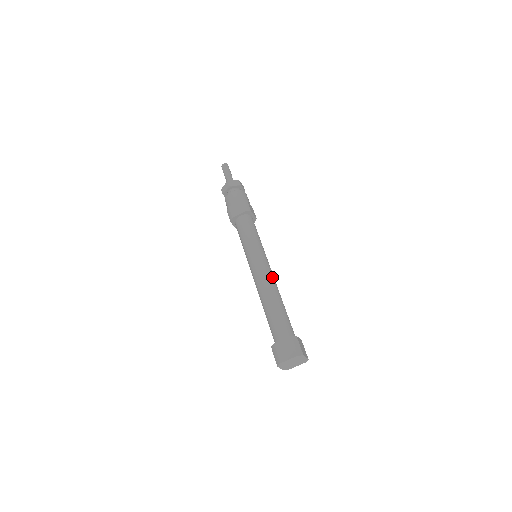
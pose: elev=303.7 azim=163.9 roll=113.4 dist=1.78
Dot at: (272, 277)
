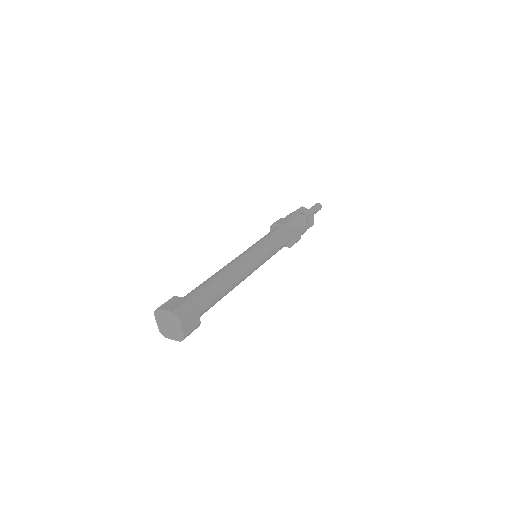
Dot at: (244, 269)
